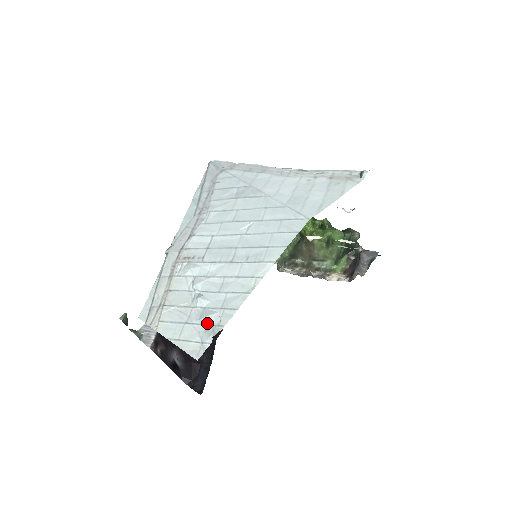
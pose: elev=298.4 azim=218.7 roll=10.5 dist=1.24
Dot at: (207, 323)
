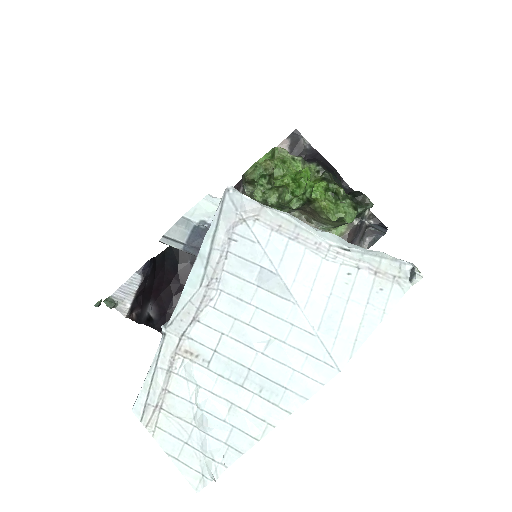
Dot at: (210, 457)
